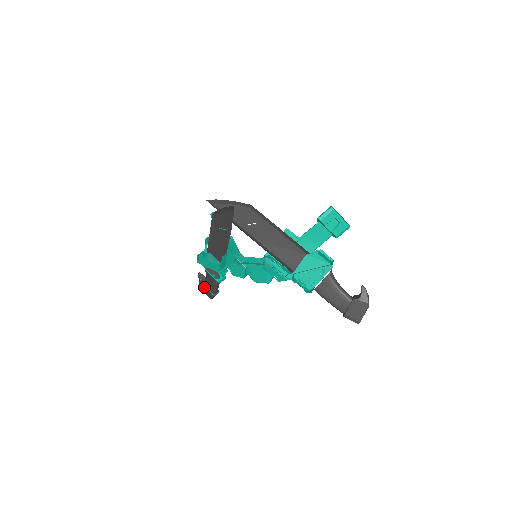
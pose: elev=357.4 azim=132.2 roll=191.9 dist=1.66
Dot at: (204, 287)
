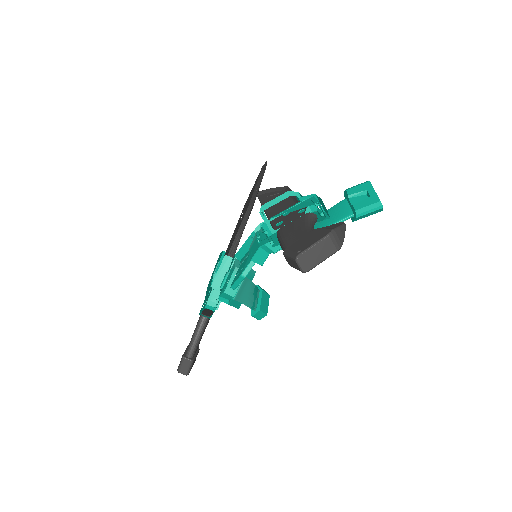
Dot at: occluded
